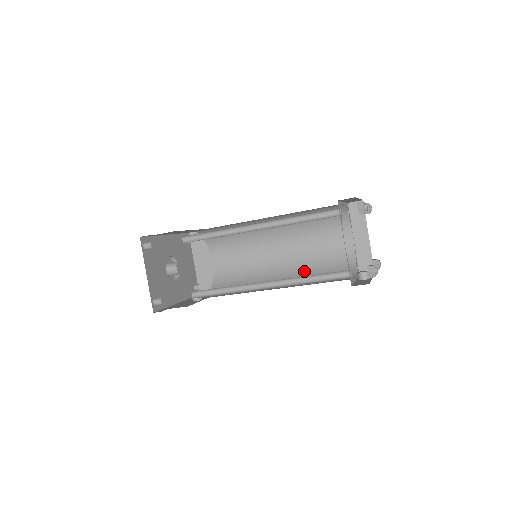
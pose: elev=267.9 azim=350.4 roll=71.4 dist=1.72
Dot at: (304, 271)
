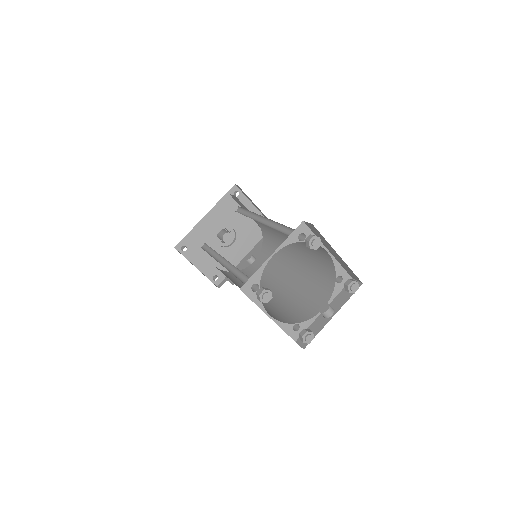
Dot at: (305, 263)
